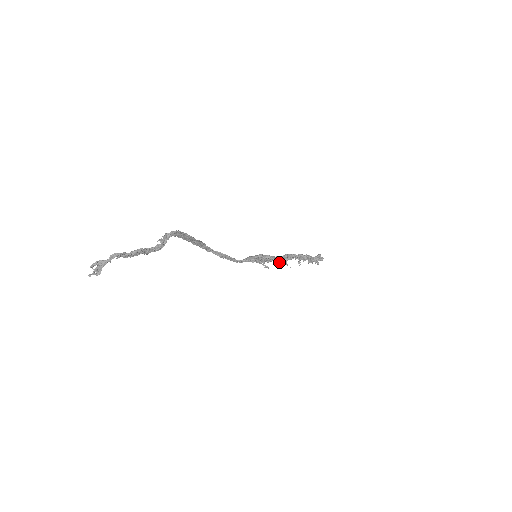
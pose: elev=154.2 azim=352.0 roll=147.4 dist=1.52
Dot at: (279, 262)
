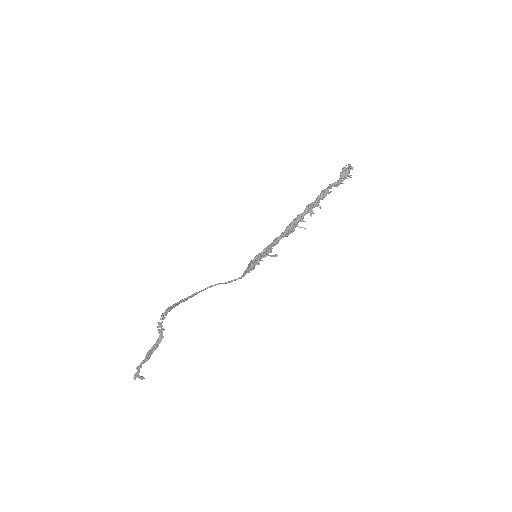
Dot at: (289, 233)
